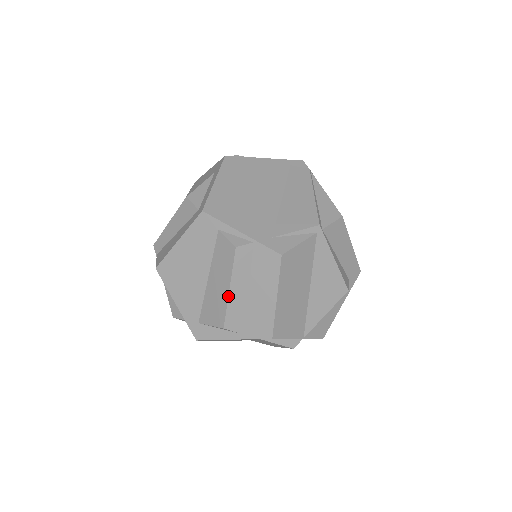
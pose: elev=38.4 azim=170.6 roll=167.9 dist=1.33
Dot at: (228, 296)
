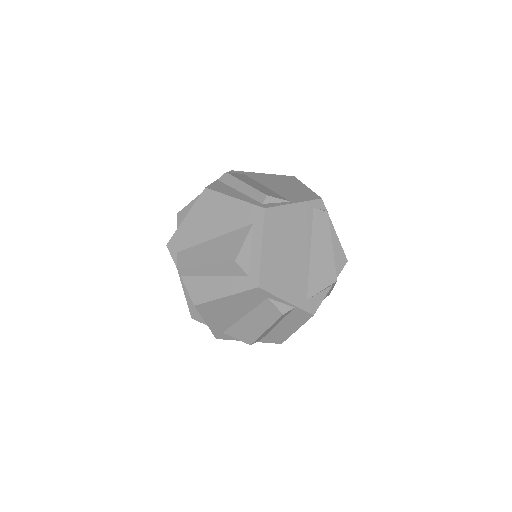
Dot at: (263, 333)
